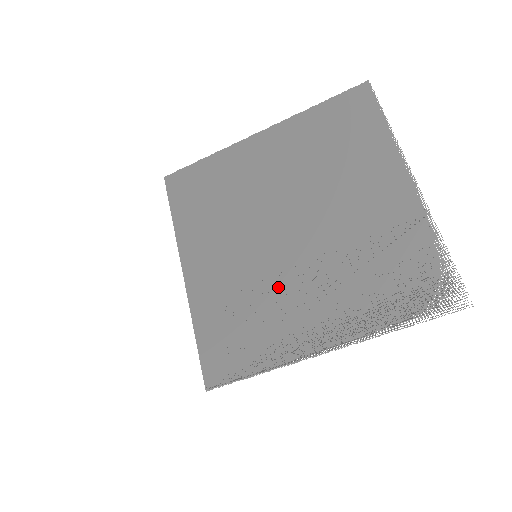
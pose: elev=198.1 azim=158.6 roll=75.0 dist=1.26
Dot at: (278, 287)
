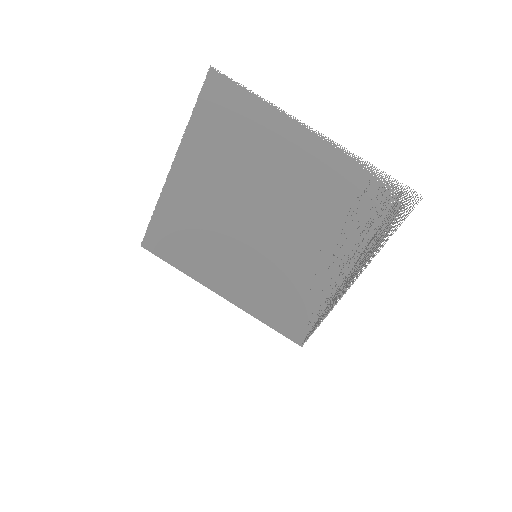
Dot at: (289, 266)
